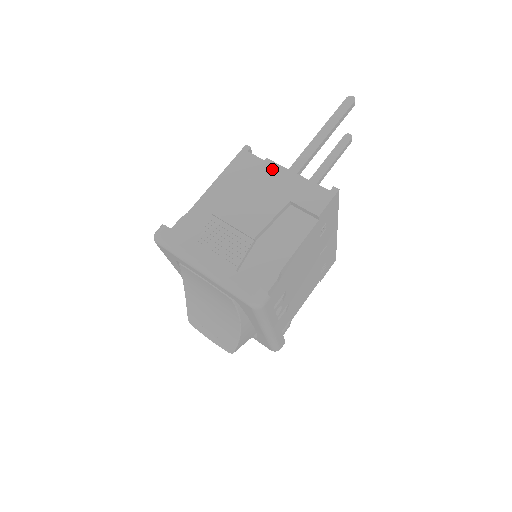
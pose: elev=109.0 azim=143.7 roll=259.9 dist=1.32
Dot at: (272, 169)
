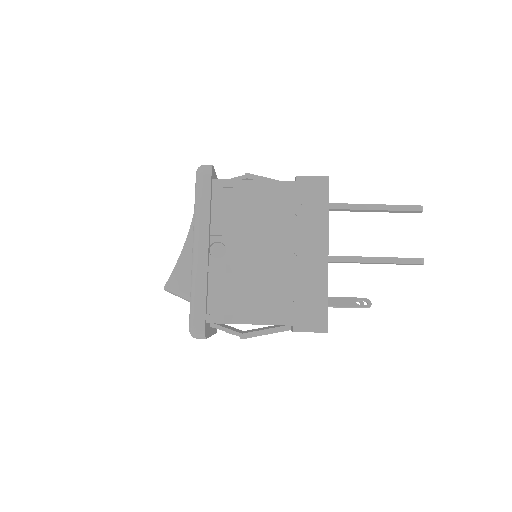
Dot at: occluded
